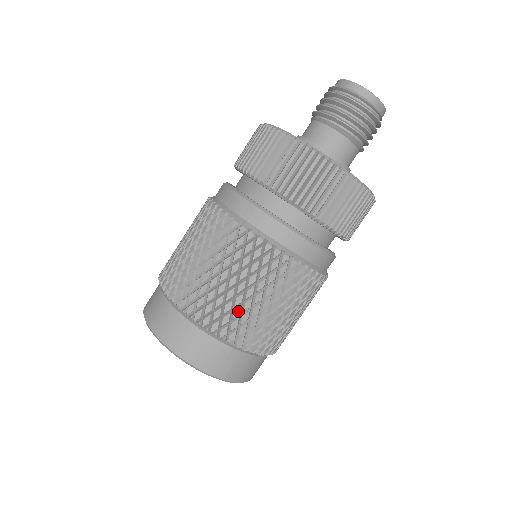
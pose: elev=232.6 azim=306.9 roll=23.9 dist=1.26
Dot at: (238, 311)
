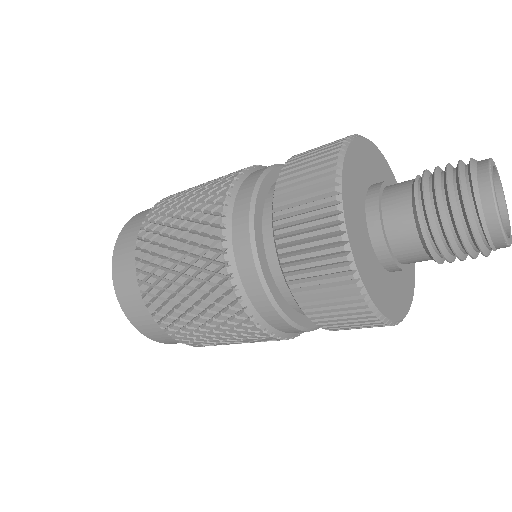
Dot at: (161, 272)
